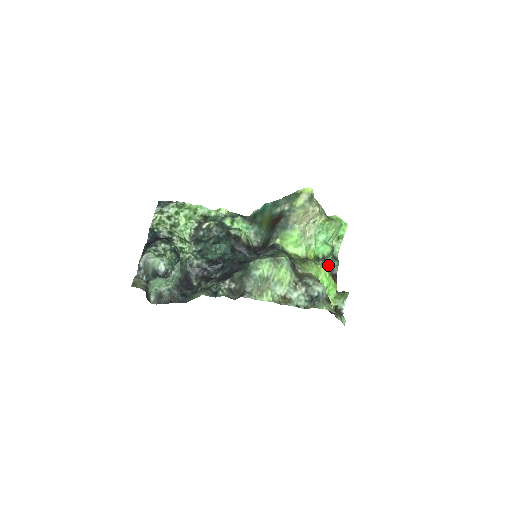
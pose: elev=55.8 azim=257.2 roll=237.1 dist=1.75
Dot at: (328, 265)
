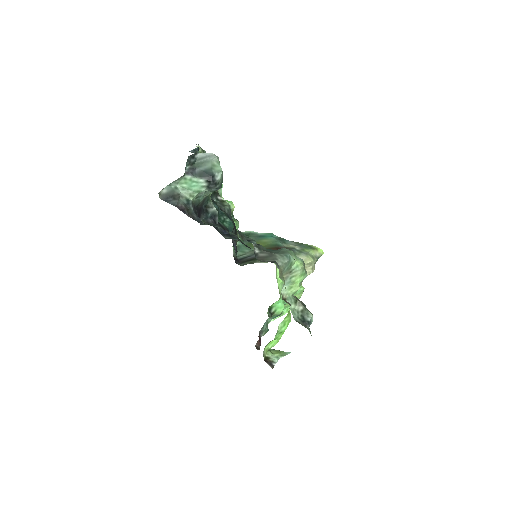
Dot at: (264, 324)
